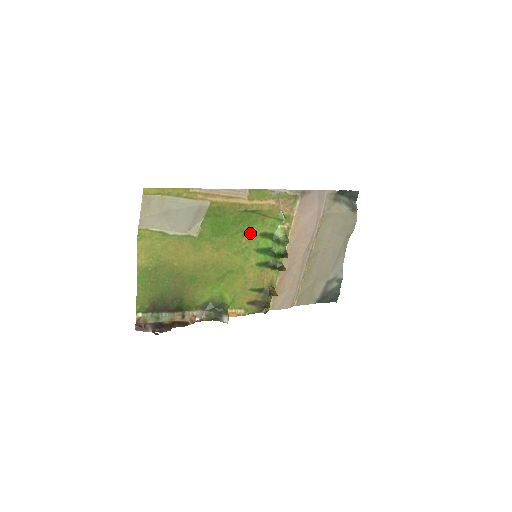
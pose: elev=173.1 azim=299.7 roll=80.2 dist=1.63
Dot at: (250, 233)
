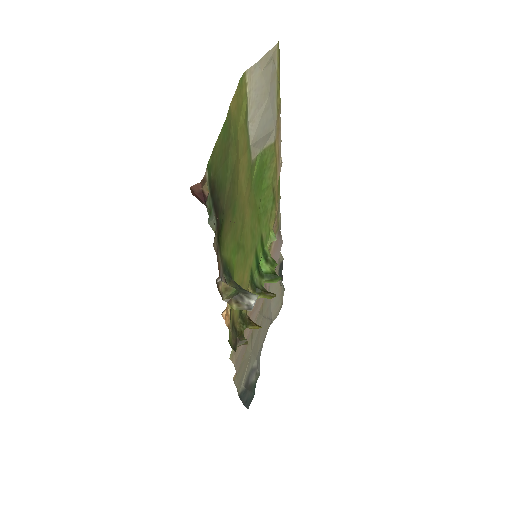
Dot at: (259, 223)
